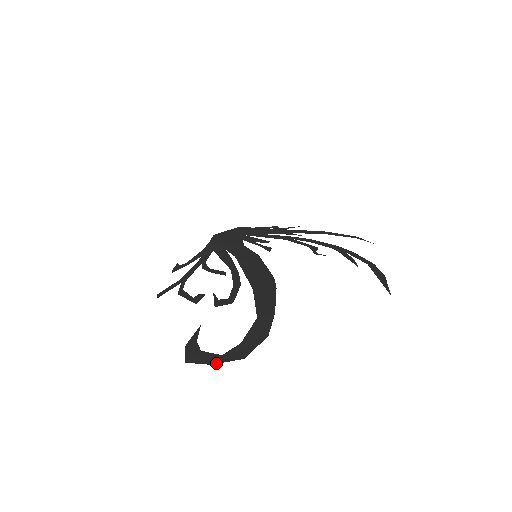
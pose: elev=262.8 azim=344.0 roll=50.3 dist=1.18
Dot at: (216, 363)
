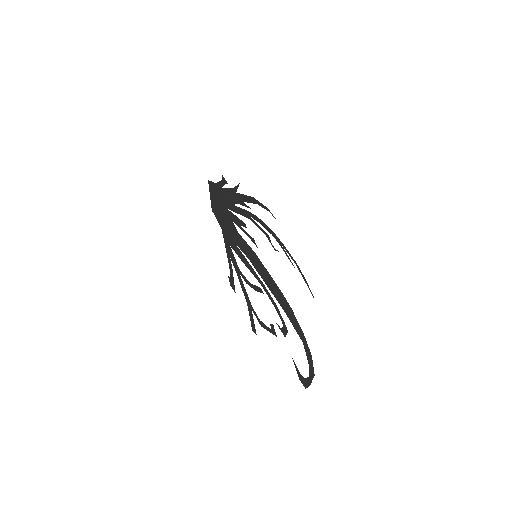
Dot at: occluded
